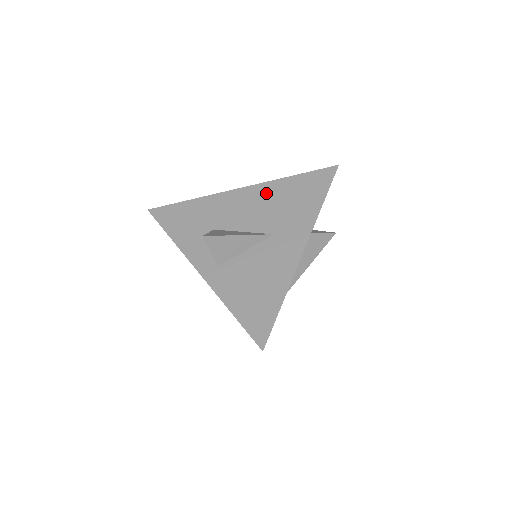
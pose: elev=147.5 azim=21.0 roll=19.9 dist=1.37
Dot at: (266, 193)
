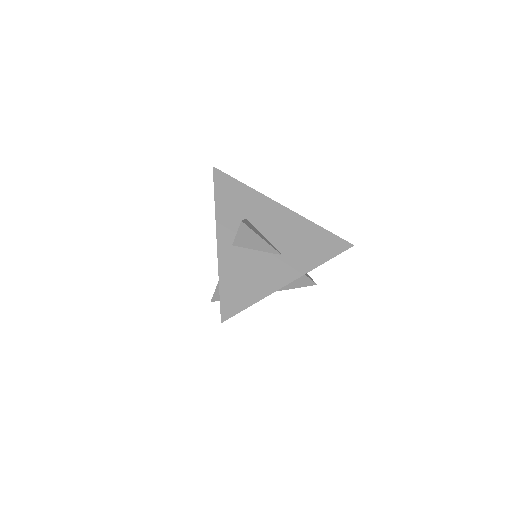
Dot at: (297, 224)
